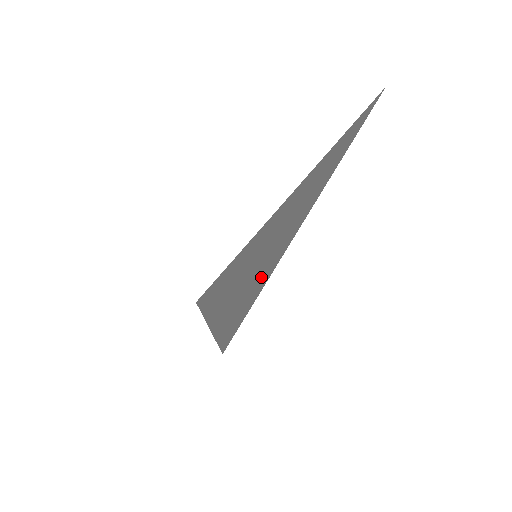
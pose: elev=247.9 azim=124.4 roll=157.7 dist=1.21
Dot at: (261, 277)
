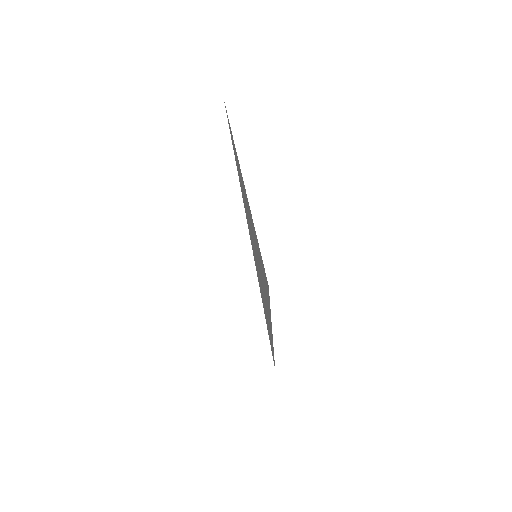
Dot at: (255, 238)
